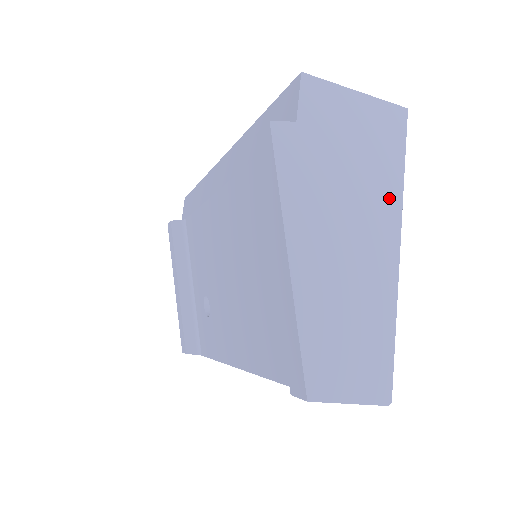
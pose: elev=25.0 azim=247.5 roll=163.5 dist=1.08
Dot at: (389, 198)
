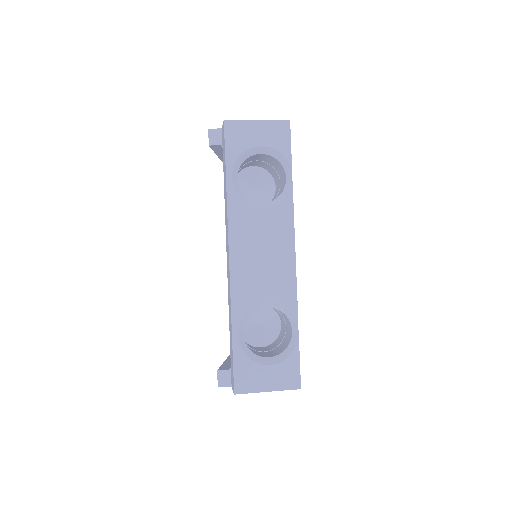
Dot at: occluded
